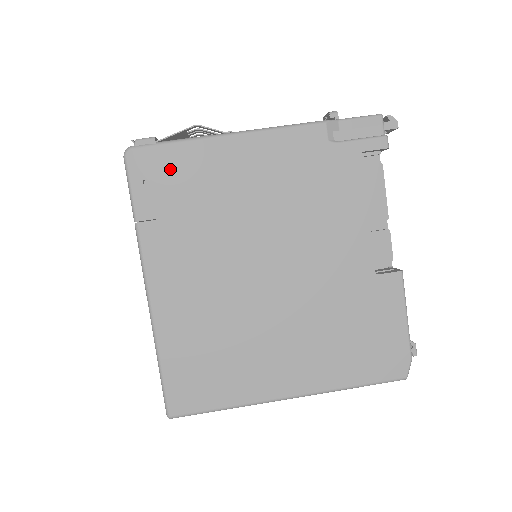
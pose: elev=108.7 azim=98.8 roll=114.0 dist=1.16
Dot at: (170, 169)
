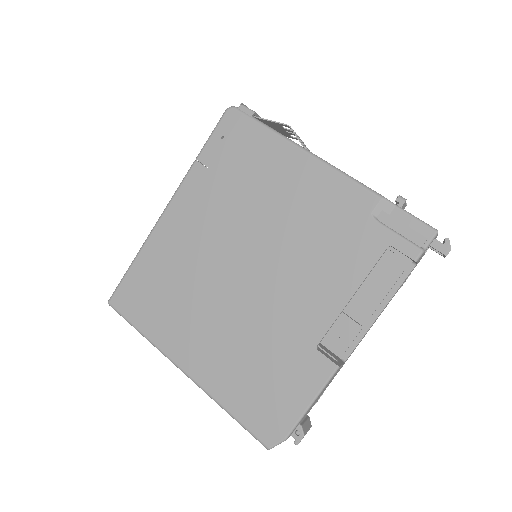
Dot at: (245, 142)
